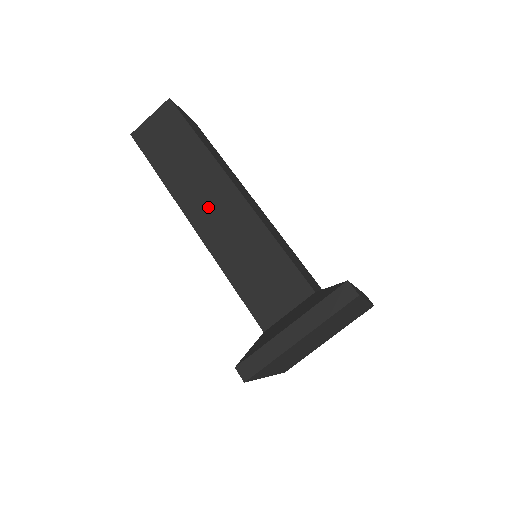
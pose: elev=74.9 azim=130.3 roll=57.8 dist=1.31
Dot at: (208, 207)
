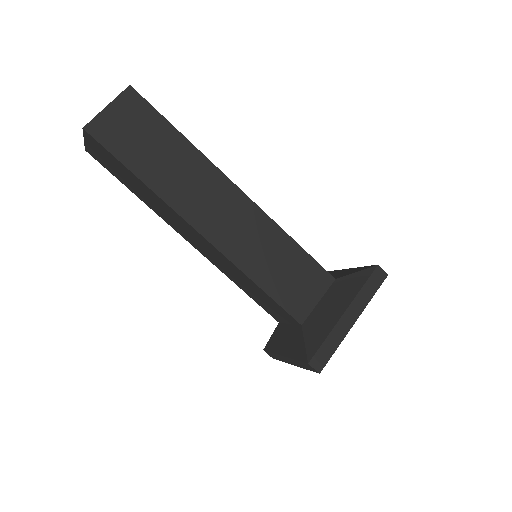
Dot at: (215, 213)
